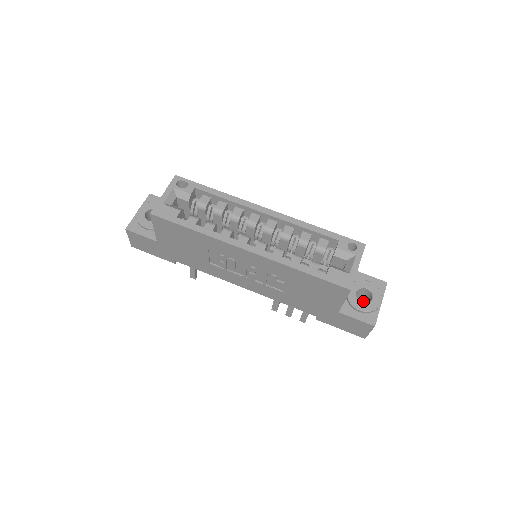
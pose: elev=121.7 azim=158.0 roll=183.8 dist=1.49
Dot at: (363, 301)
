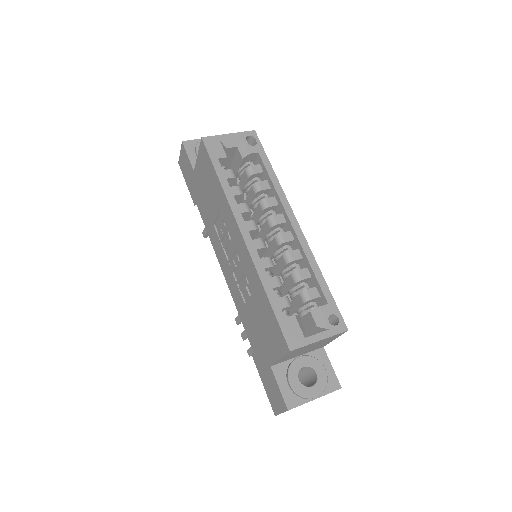
Dot at: (307, 383)
